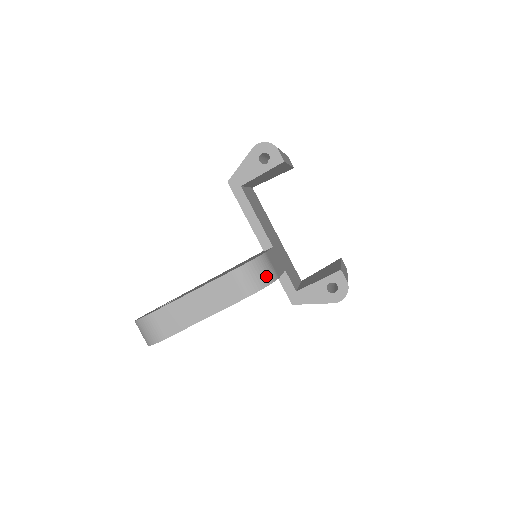
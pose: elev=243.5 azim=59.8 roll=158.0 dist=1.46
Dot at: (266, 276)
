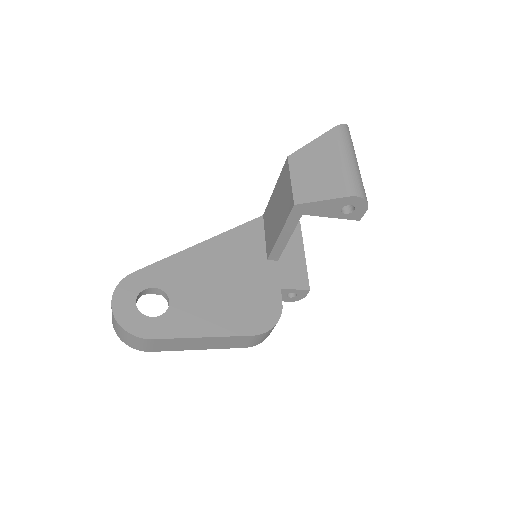
Dot at: occluded
